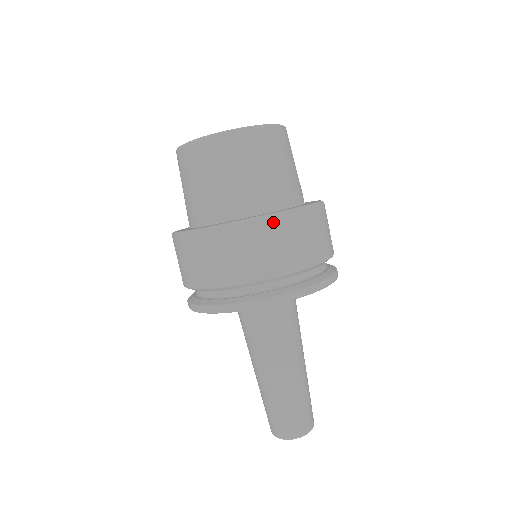
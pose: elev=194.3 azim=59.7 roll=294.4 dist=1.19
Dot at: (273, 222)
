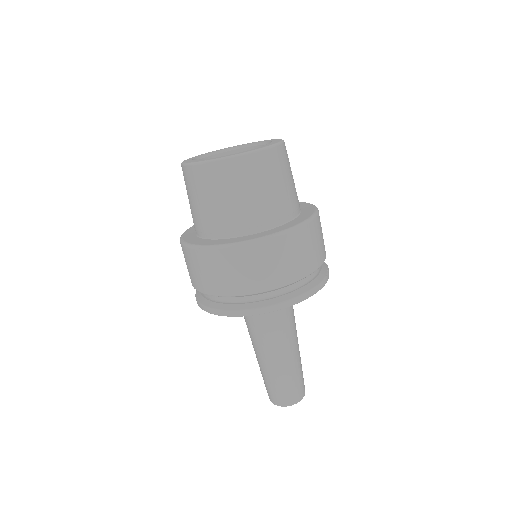
Dot at: (250, 248)
